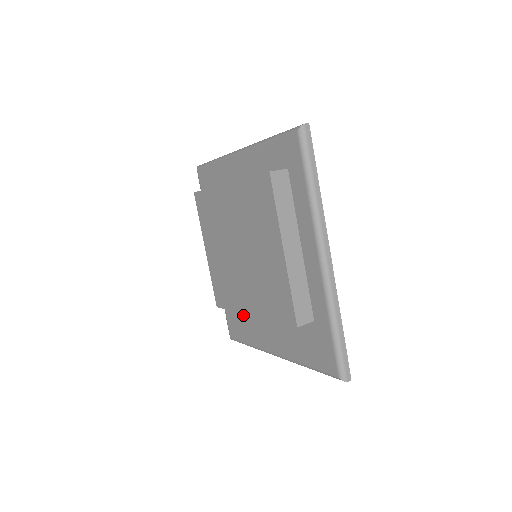
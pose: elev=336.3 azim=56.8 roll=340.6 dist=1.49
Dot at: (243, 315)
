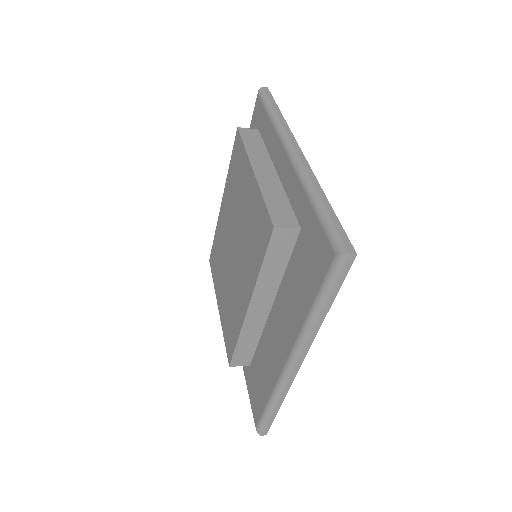
Dot at: (259, 360)
